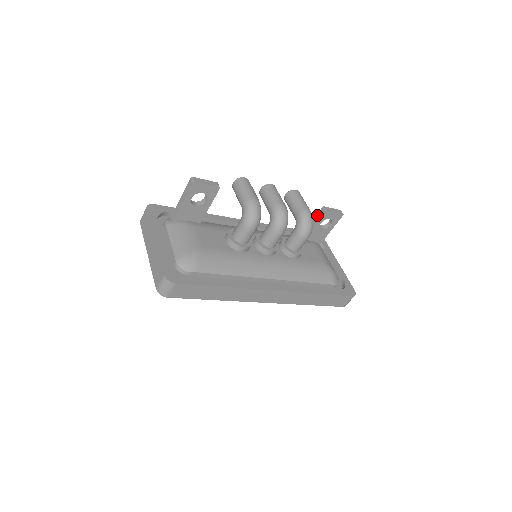
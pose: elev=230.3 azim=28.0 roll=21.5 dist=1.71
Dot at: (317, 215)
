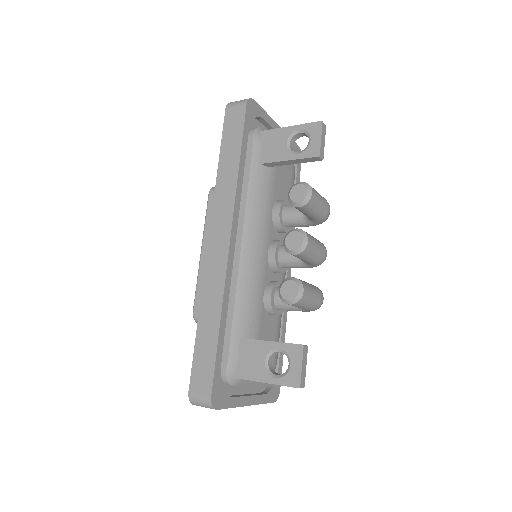
Dot at: (304, 160)
